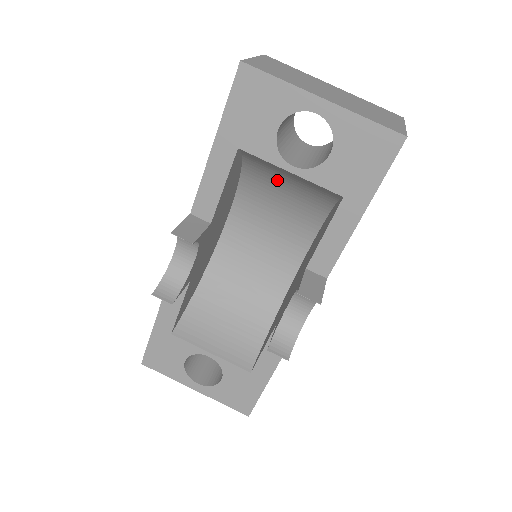
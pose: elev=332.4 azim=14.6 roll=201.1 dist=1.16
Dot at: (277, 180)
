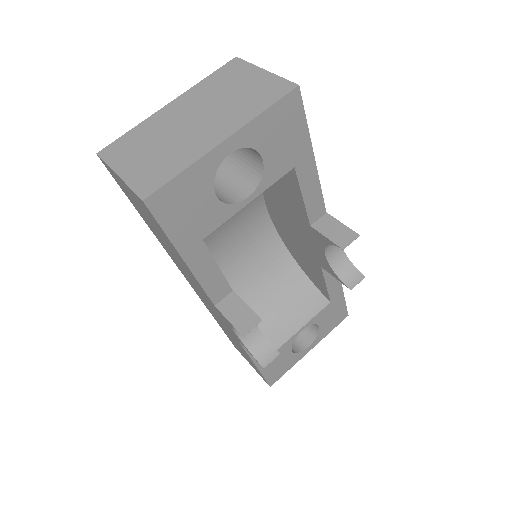
Dot at: occluded
